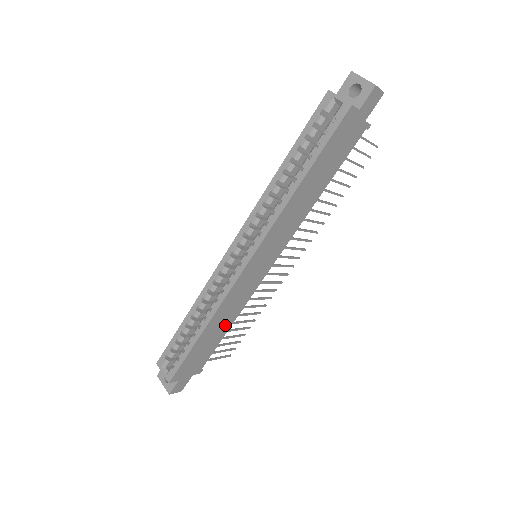
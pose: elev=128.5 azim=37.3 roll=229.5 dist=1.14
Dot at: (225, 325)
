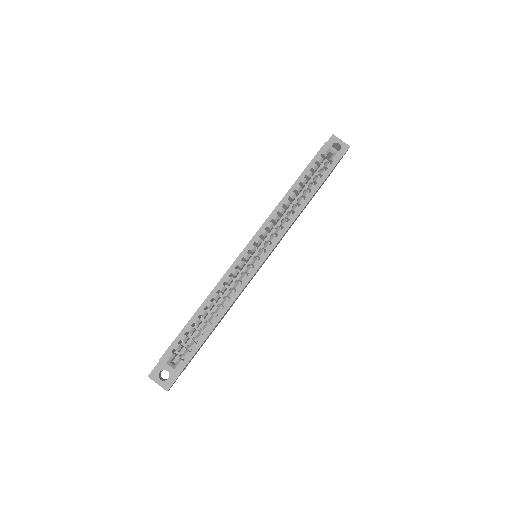
Dot at: occluded
